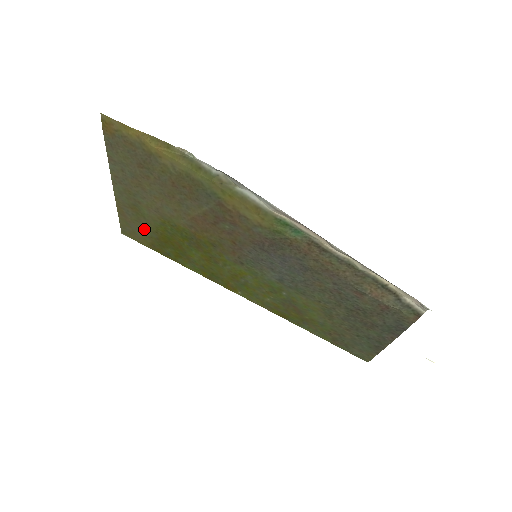
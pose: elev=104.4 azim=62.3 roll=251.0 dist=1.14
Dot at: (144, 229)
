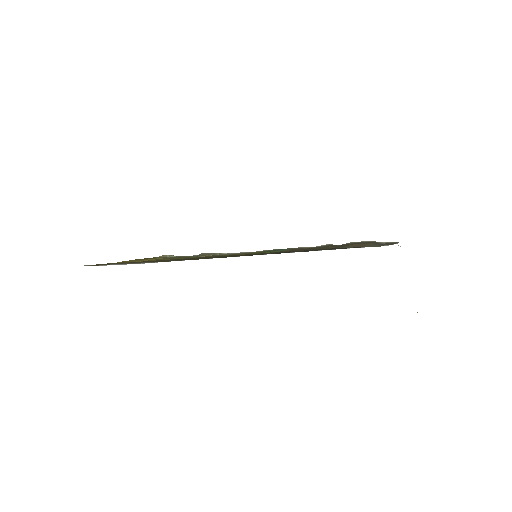
Dot at: occluded
